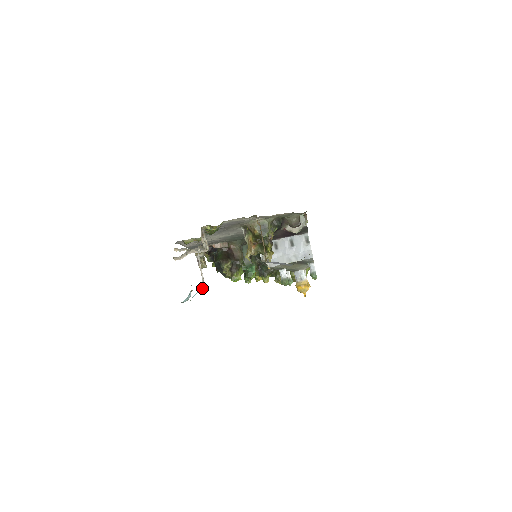
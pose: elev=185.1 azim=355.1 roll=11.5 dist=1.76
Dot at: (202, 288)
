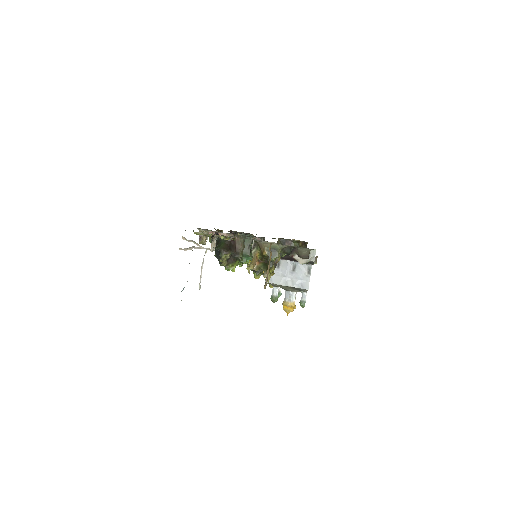
Dot at: occluded
